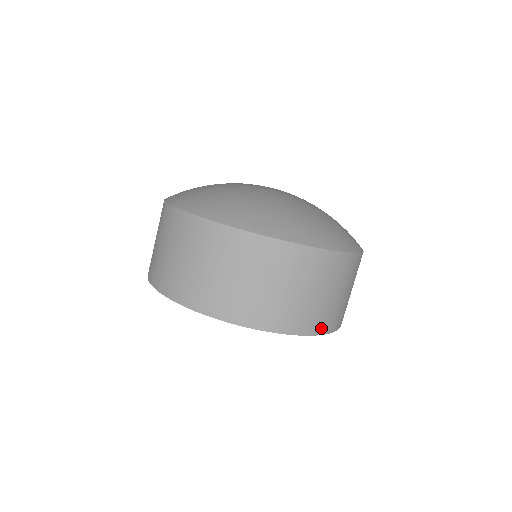
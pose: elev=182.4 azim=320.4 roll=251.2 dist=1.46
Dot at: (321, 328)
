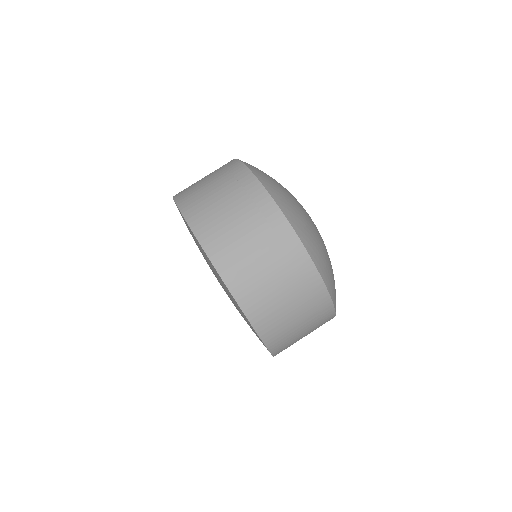
Dot at: occluded
